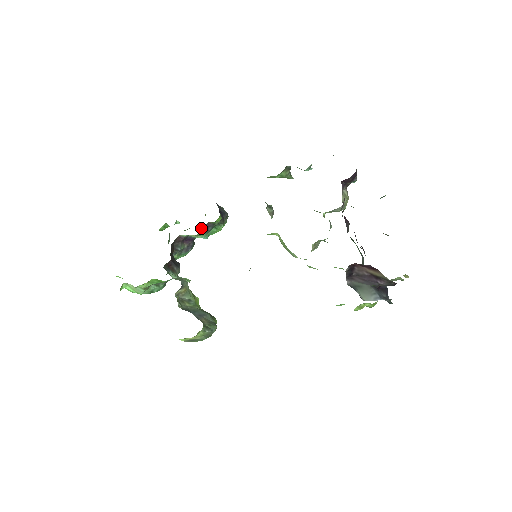
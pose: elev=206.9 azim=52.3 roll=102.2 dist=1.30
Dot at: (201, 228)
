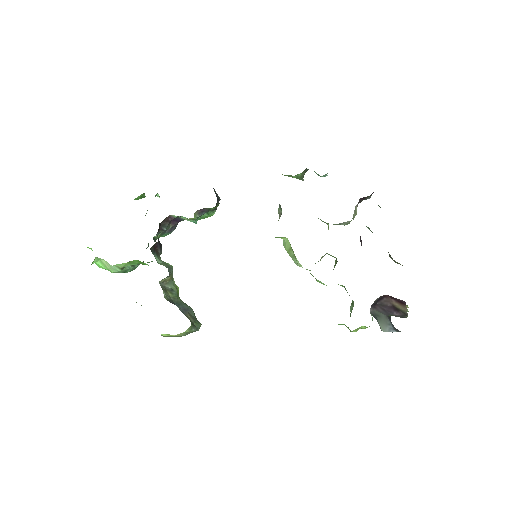
Dot at: (195, 212)
